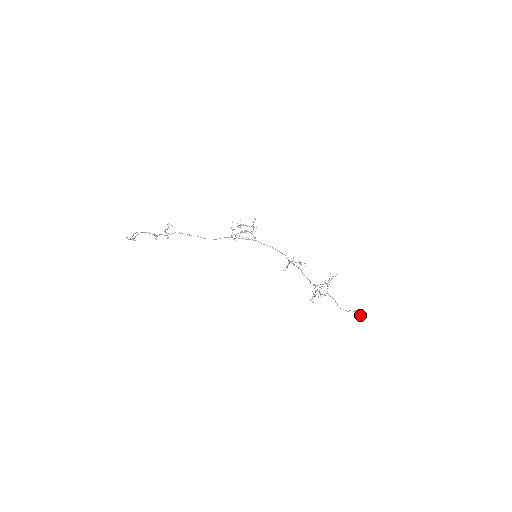
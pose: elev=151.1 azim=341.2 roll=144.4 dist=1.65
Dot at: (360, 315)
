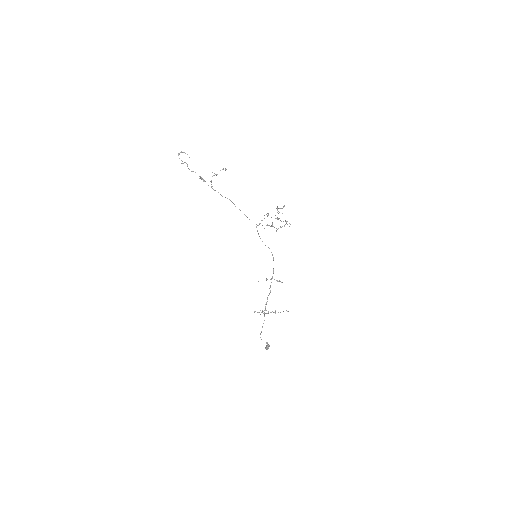
Dot at: (265, 348)
